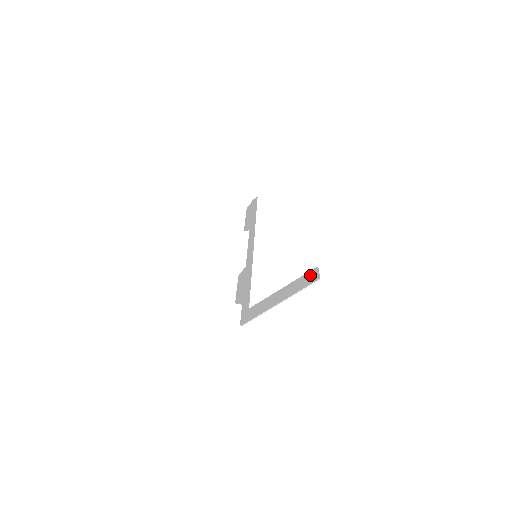
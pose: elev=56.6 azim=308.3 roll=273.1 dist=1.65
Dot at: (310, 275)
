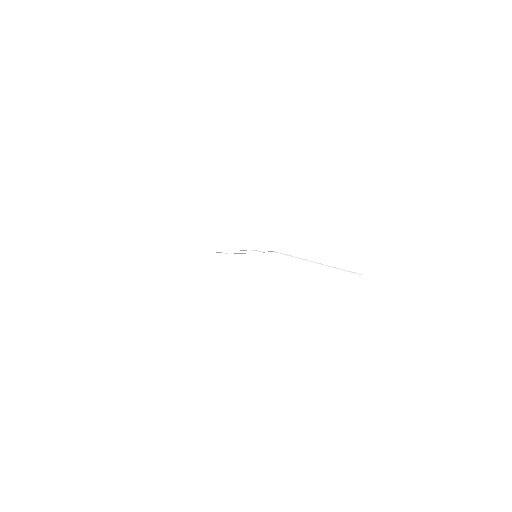
Dot at: occluded
